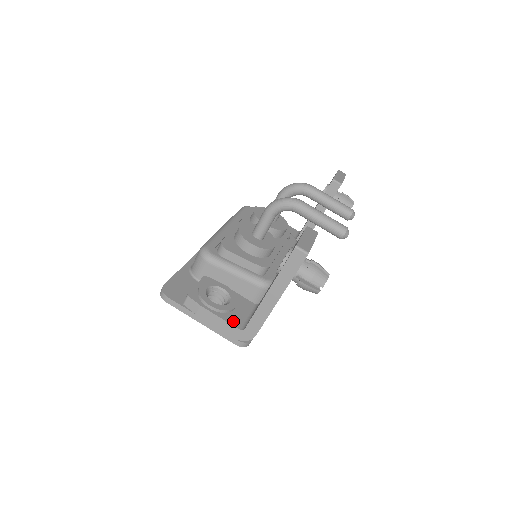
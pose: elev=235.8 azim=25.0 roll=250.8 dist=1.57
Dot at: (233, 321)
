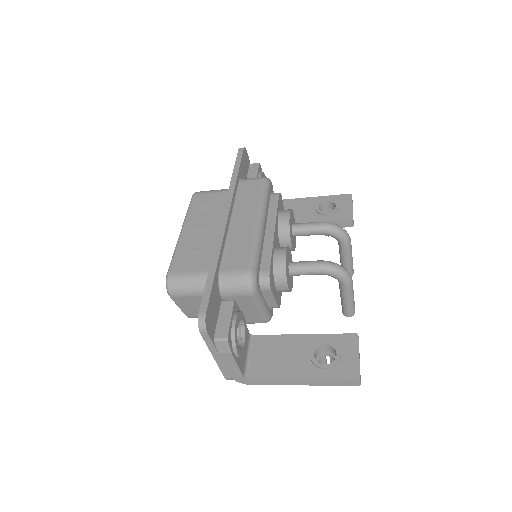
Dot at: (242, 366)
